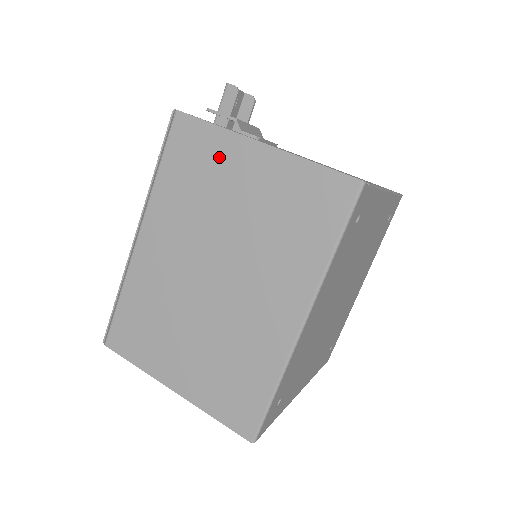
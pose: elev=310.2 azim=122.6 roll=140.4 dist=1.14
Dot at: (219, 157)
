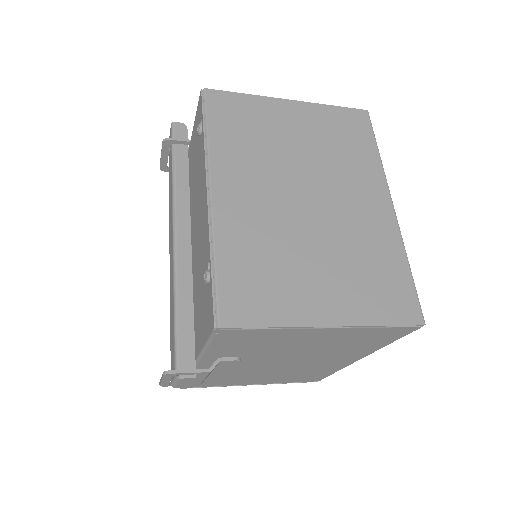
Dot at: (262, 114)
